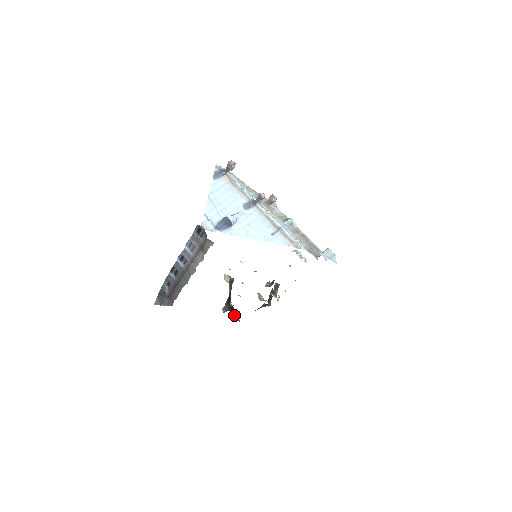
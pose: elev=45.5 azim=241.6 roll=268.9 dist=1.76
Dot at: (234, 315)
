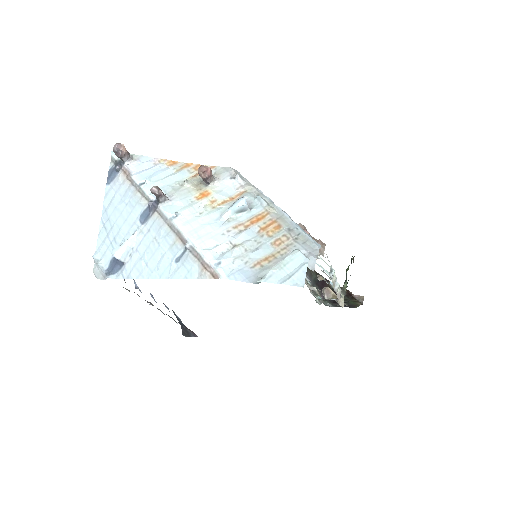
Dot at: (354, 295)
